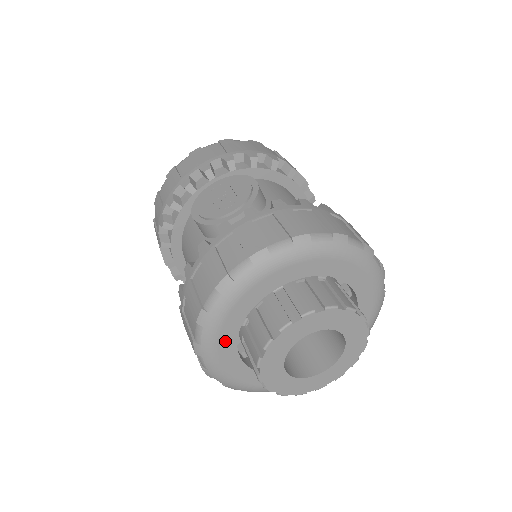
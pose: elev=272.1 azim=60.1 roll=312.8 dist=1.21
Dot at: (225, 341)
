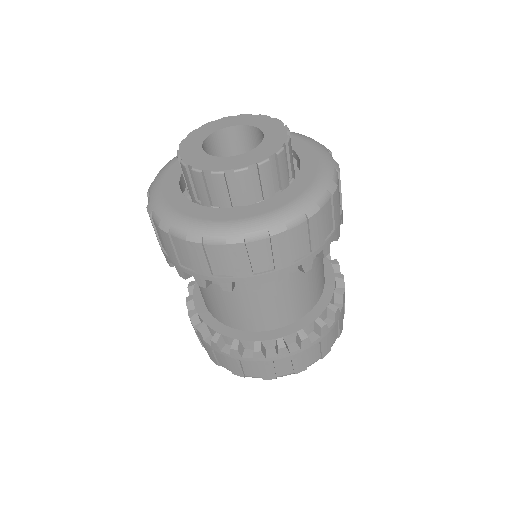
Dot at: (177, 204)
